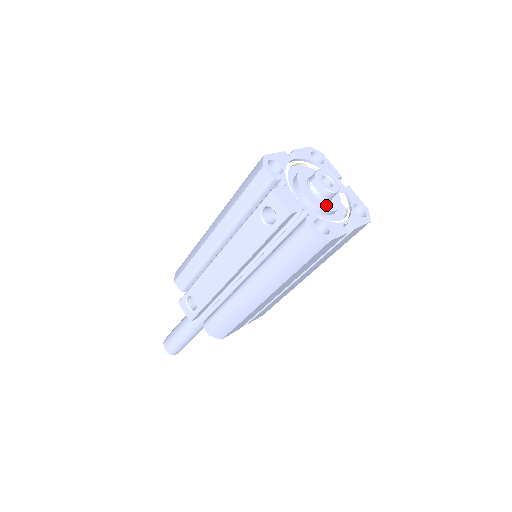
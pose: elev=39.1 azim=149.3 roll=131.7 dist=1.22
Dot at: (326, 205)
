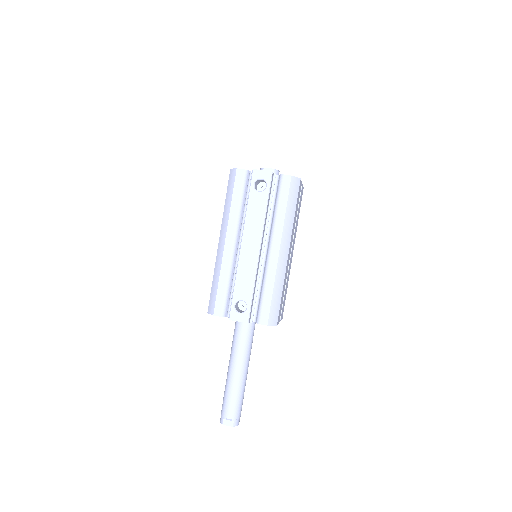
Dot at: occluded
